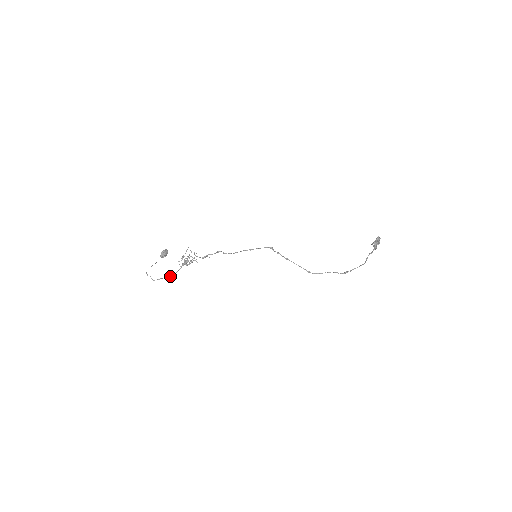
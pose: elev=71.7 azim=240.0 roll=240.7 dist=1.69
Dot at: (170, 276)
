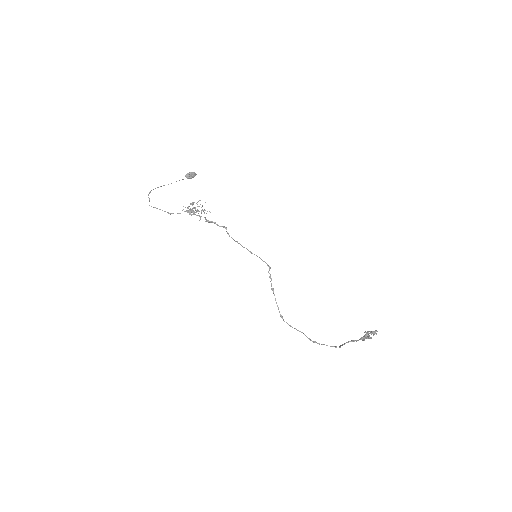
Dot at: (168, 212)
